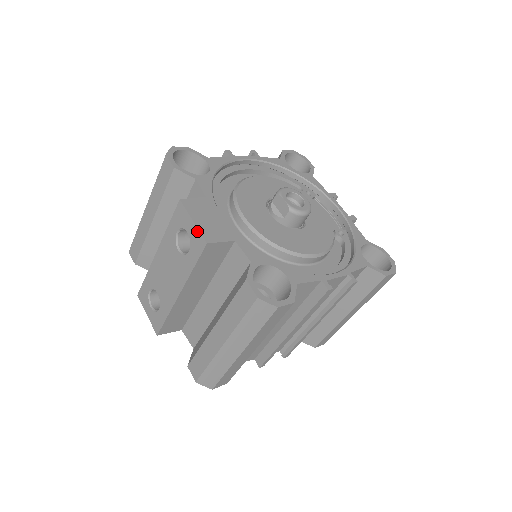
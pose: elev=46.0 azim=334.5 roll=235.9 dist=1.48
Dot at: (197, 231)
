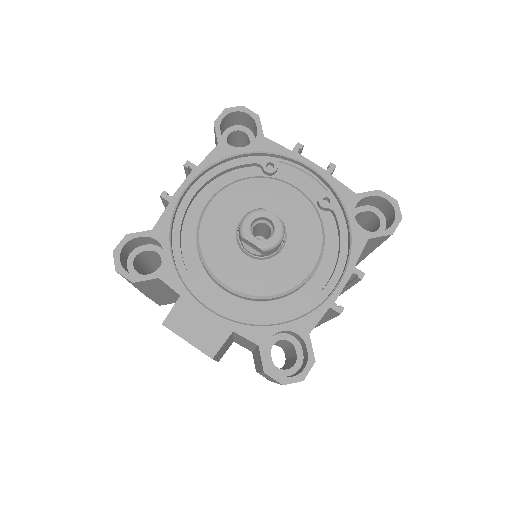
Dot at: occluded
